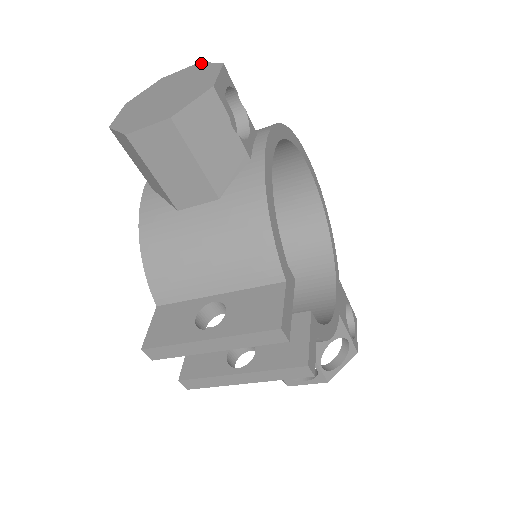
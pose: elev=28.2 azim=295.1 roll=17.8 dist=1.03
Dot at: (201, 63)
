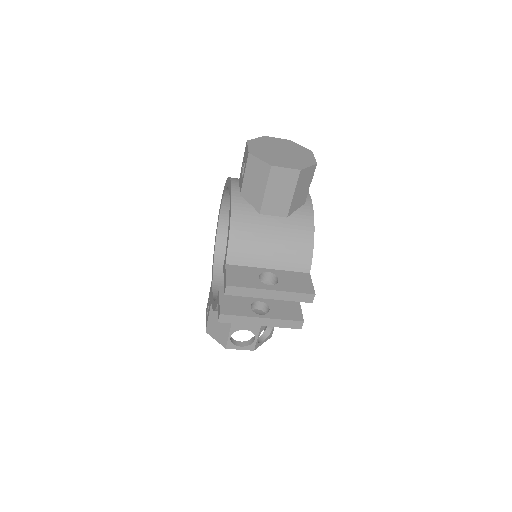
Dot at: (293, 142)
